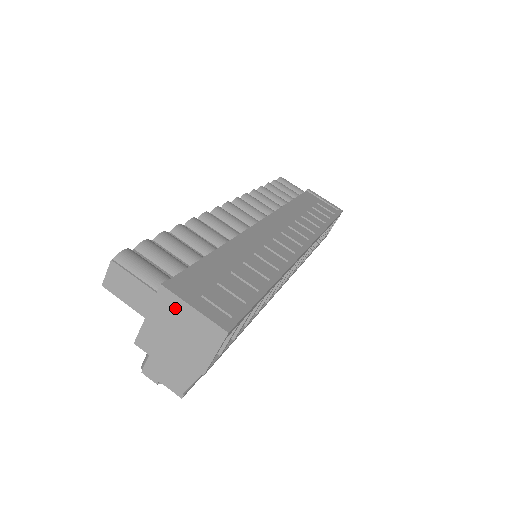
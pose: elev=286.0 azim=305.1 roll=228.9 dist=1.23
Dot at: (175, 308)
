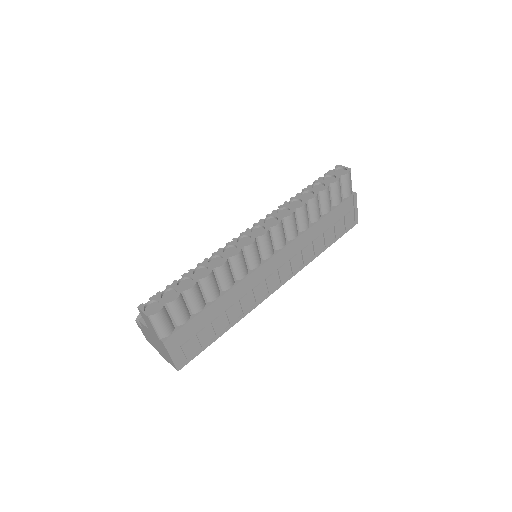
Dot at: (163, 348)
